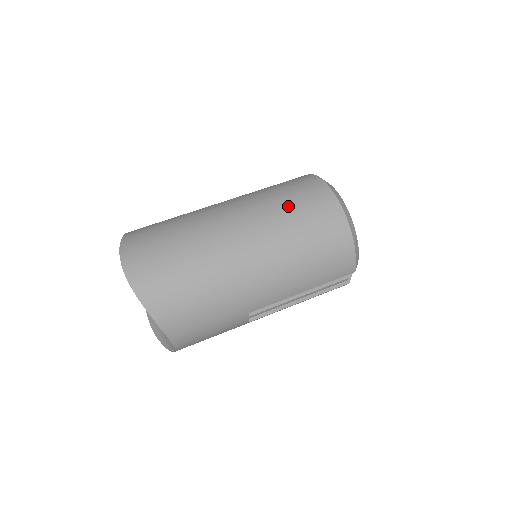
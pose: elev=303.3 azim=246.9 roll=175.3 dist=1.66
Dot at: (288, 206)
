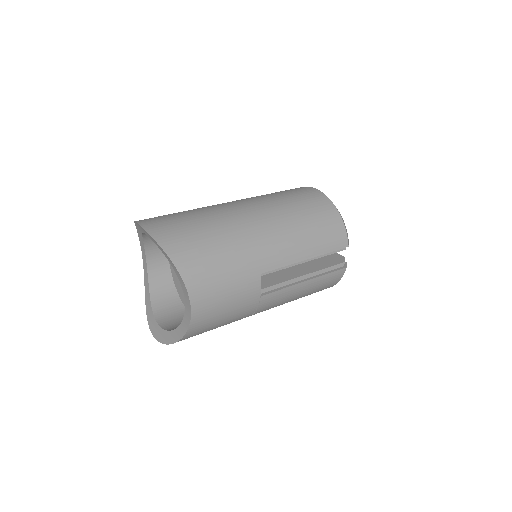
Dot at: (278, 194)
